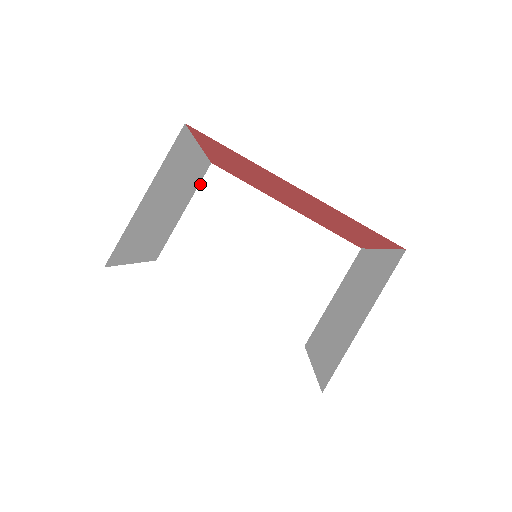
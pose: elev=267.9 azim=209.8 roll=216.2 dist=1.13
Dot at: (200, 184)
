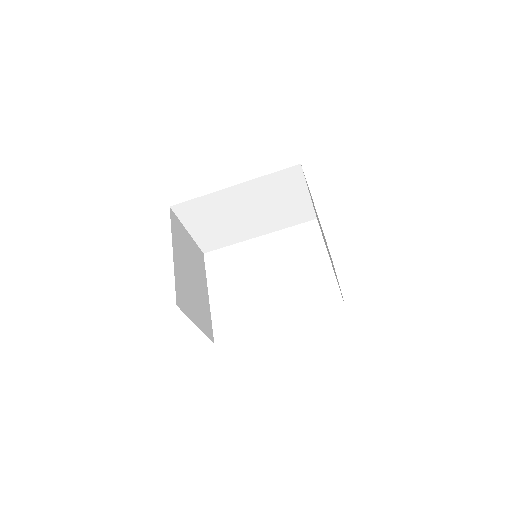
Dot at: (178, 218)
